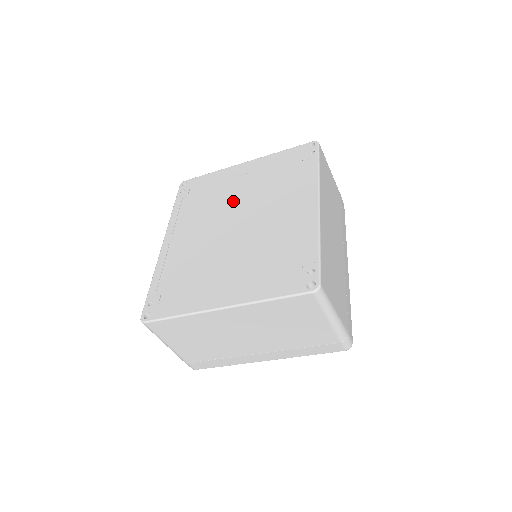
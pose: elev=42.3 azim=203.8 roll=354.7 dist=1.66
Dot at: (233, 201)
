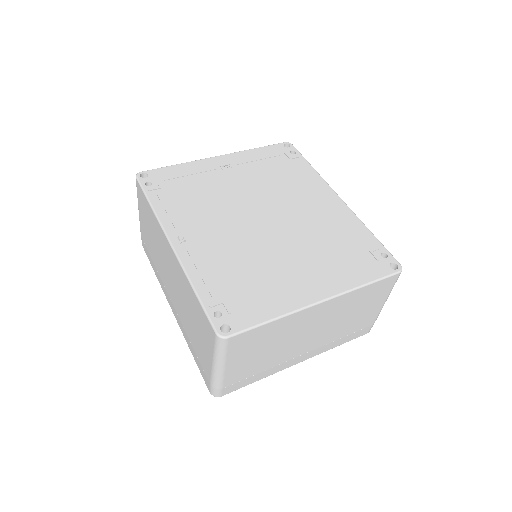
Dot at: (238, 195)
